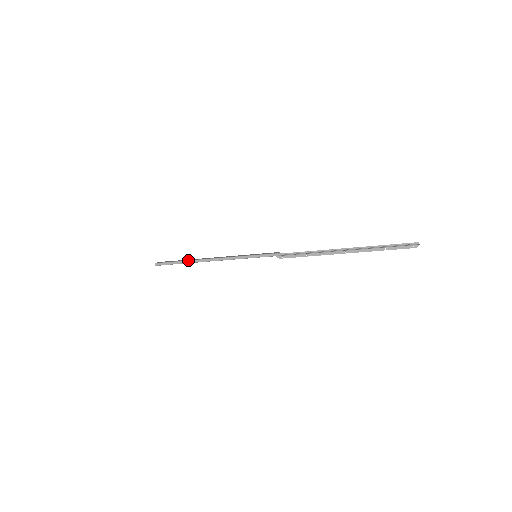
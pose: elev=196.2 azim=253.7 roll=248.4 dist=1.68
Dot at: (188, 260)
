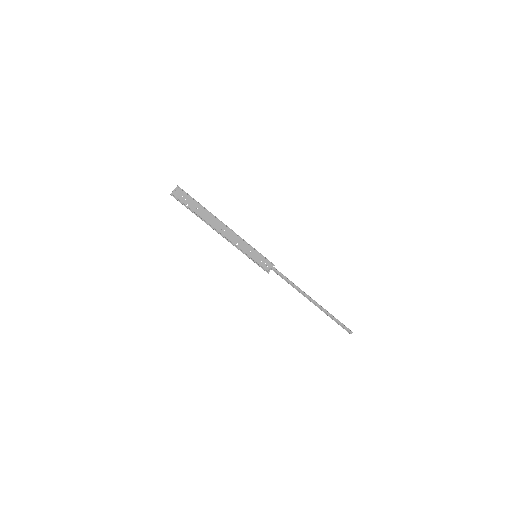
Dot at: (207, 210)
